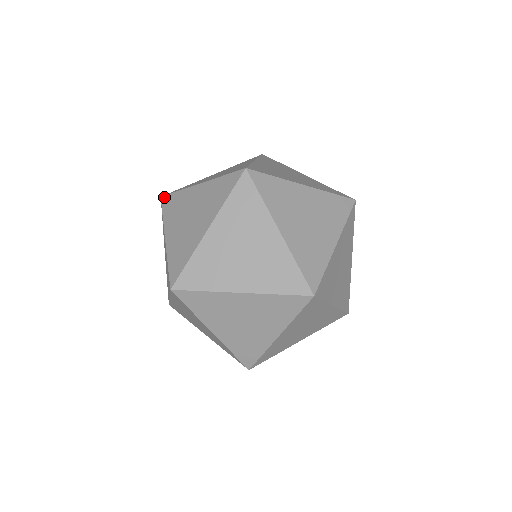
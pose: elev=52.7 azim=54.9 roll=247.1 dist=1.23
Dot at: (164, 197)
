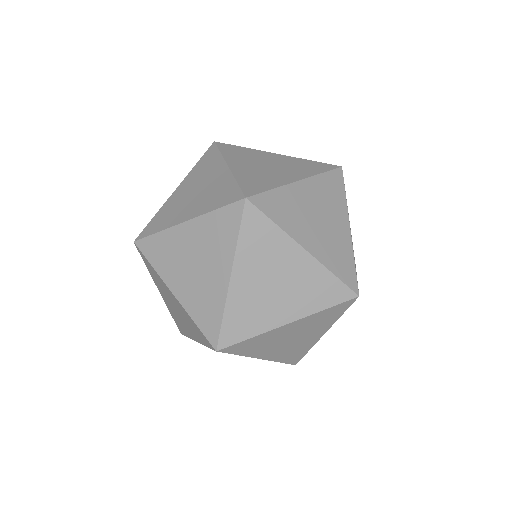
Dot at: (213, 145)
